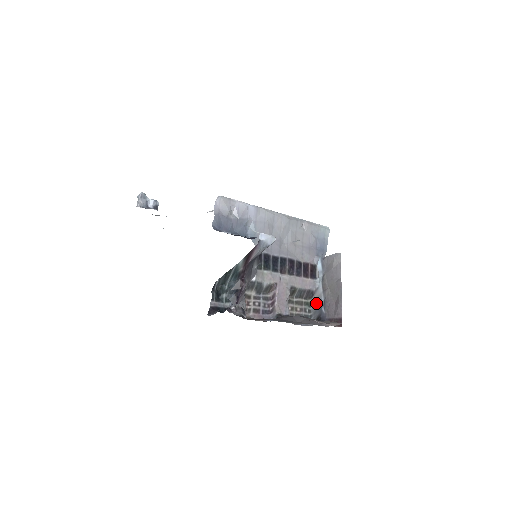
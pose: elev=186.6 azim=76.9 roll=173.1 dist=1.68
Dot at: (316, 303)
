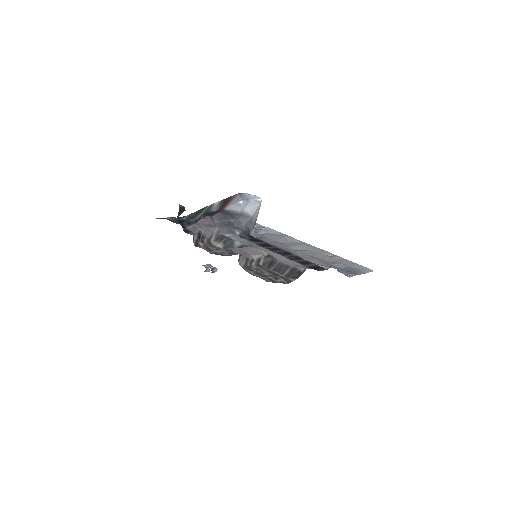
Dot at: occluded
